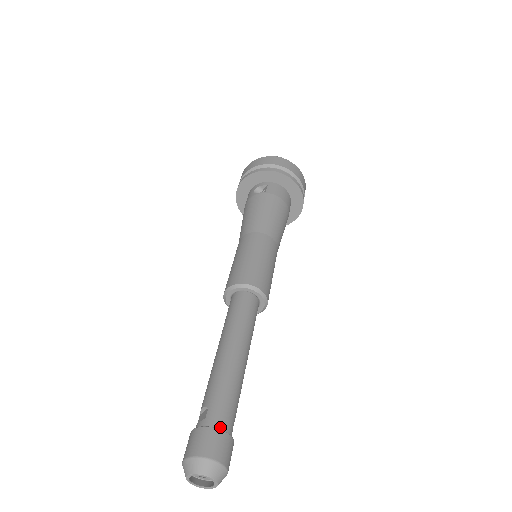
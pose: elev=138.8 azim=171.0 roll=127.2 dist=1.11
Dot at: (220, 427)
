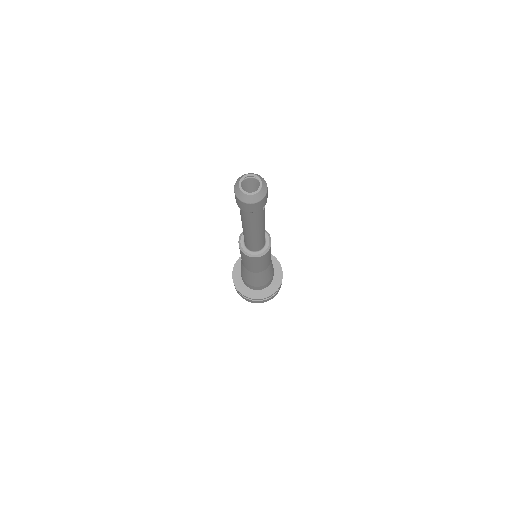
Dot at: occluded
